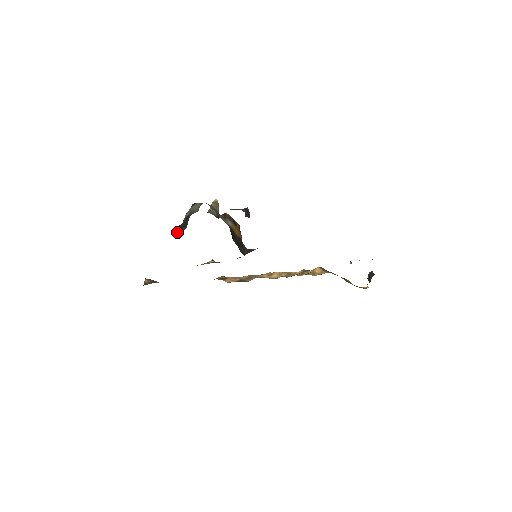
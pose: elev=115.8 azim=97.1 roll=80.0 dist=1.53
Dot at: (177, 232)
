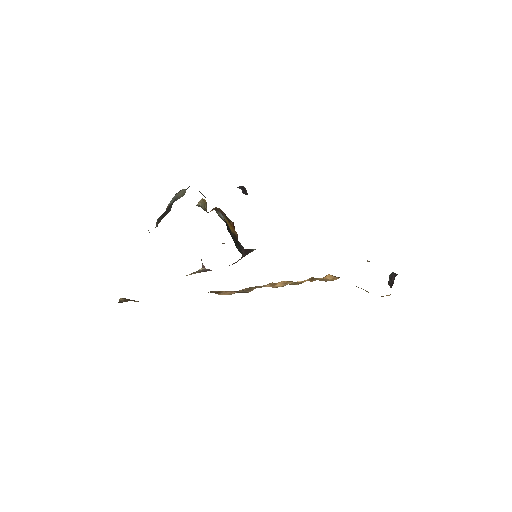
Dot at: (159, 221)
